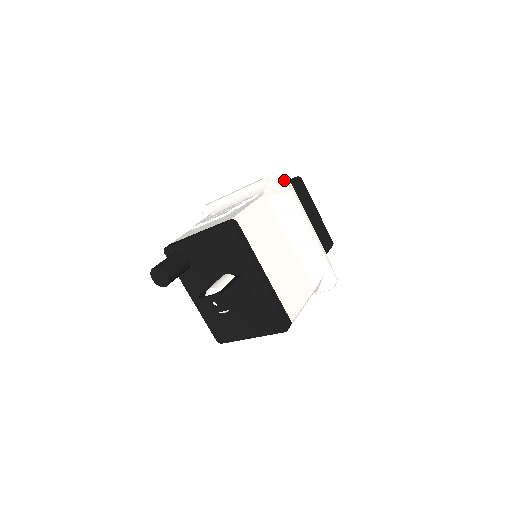
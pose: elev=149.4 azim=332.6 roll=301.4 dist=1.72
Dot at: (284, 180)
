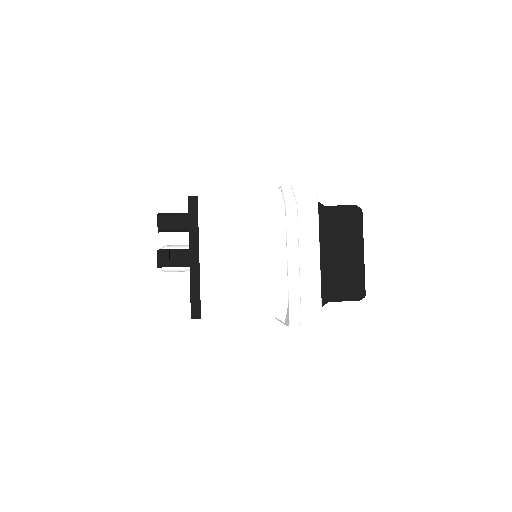
Dot at: (309, 195)
